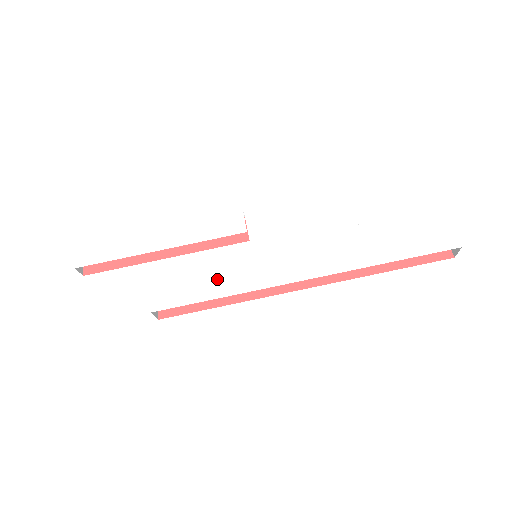
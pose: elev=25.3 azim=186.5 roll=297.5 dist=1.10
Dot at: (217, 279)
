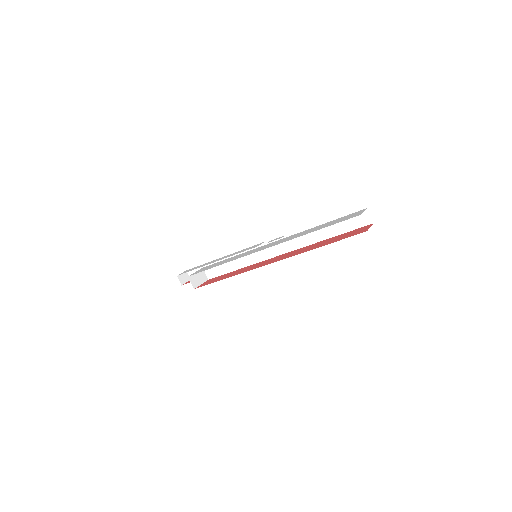
Dot at: occluded
